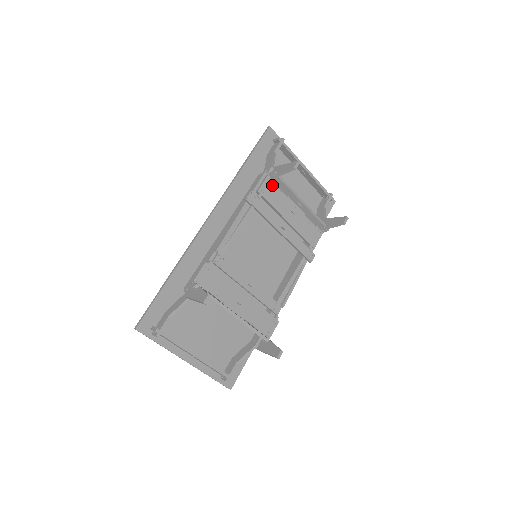
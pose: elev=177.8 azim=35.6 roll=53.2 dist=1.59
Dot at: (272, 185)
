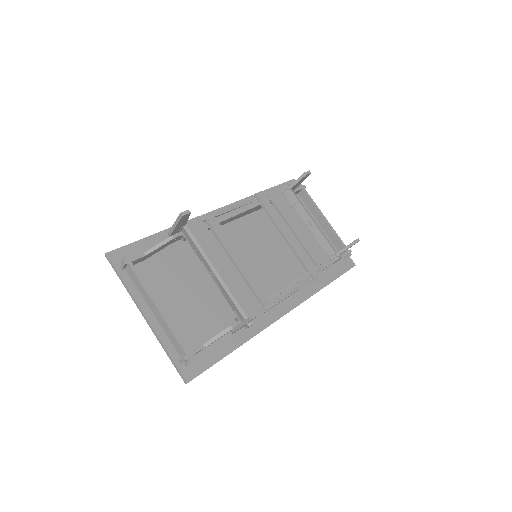
Dot at: (284, 198)
